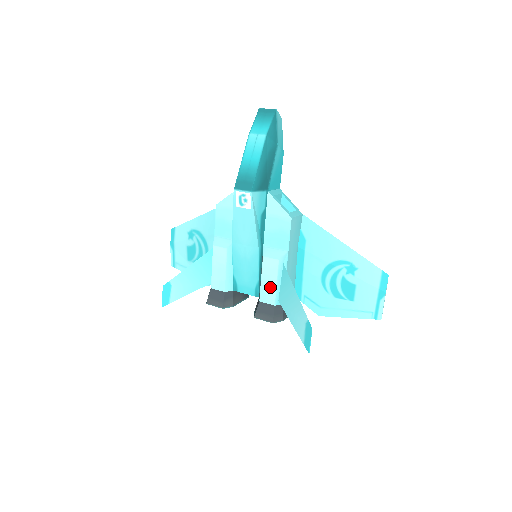
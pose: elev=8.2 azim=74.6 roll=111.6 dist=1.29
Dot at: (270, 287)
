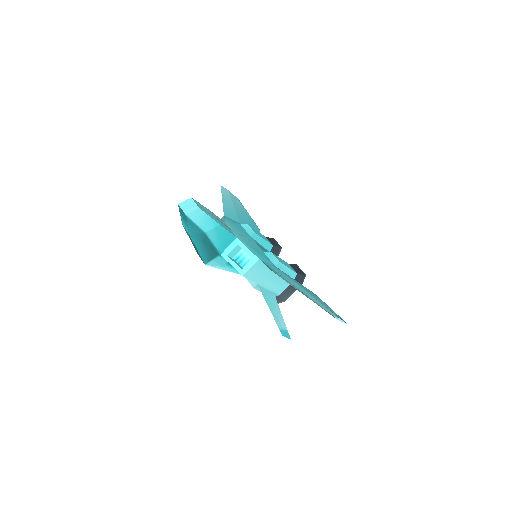
Dot at: occluded
